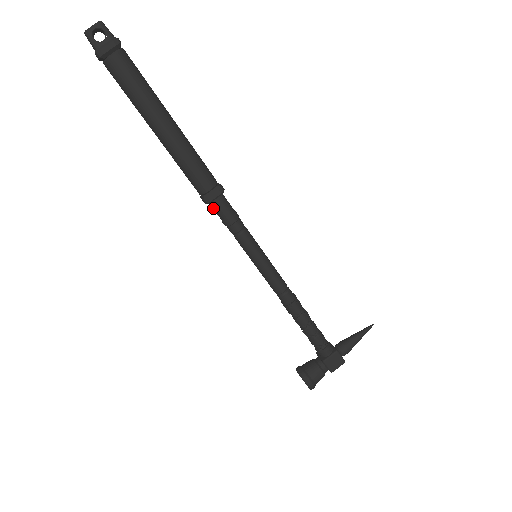
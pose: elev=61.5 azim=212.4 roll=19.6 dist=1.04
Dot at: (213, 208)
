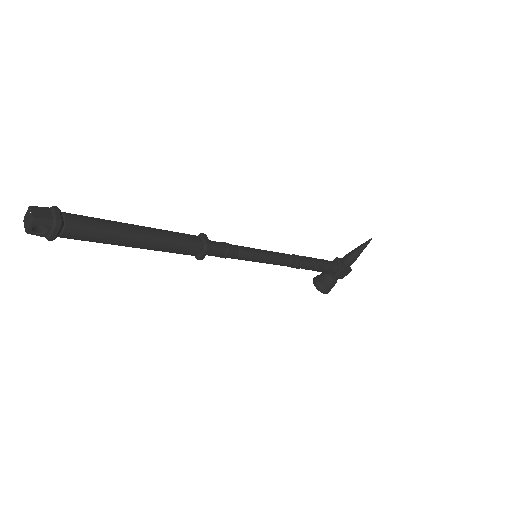
Dot at: occluded
